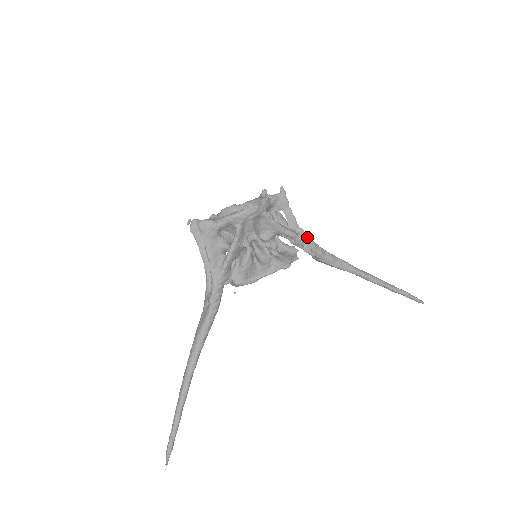
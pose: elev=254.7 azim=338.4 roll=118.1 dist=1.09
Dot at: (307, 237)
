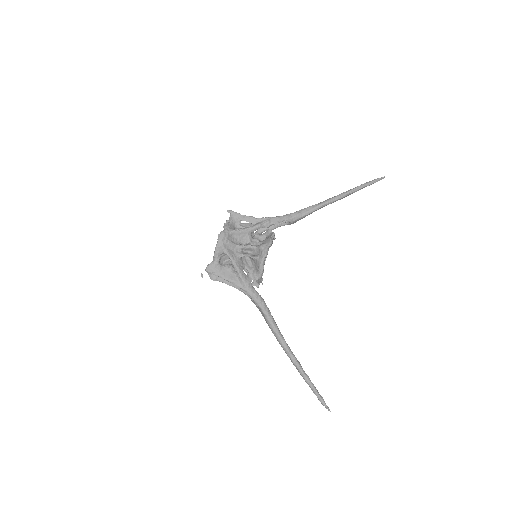
Dot at: (269, 218)
